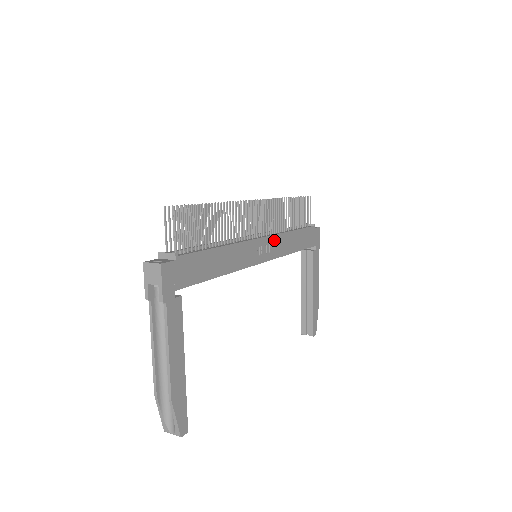
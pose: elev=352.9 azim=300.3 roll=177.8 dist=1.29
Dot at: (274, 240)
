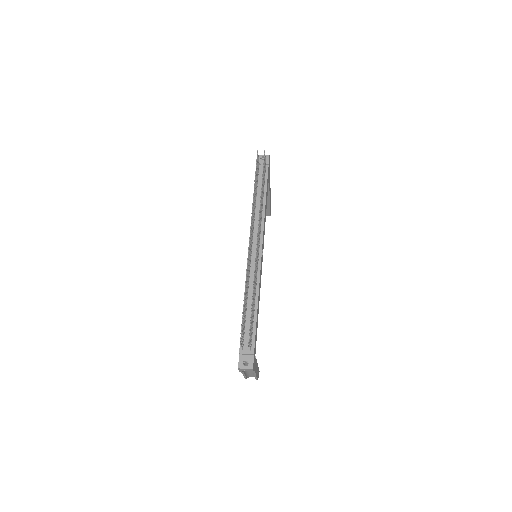
Dot at: (263, 235)
